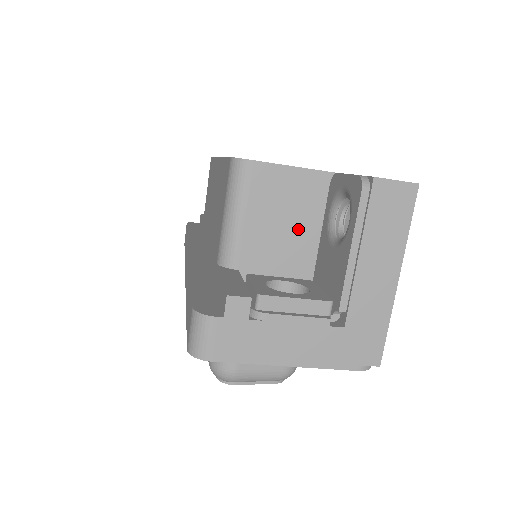
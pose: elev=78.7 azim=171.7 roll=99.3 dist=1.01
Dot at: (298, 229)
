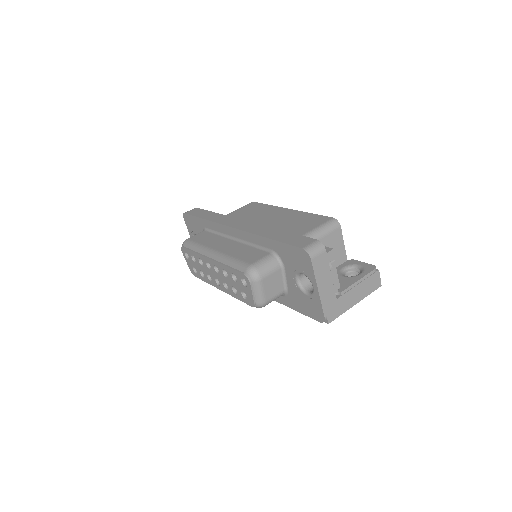
Dot at: occluded
